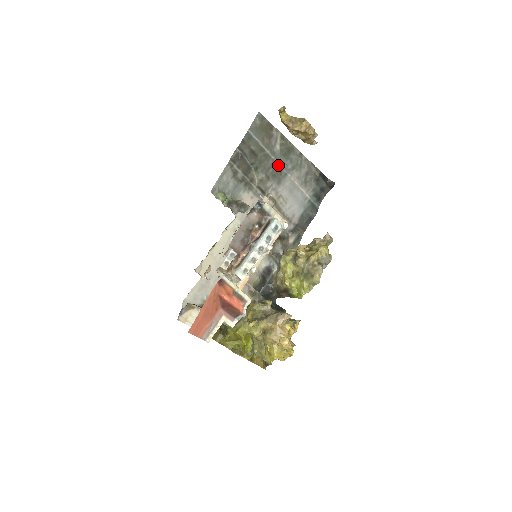
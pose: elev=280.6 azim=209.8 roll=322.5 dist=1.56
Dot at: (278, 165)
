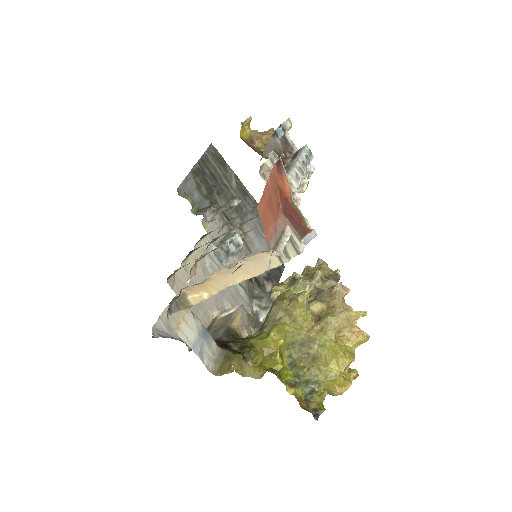
Dot at: occluded
